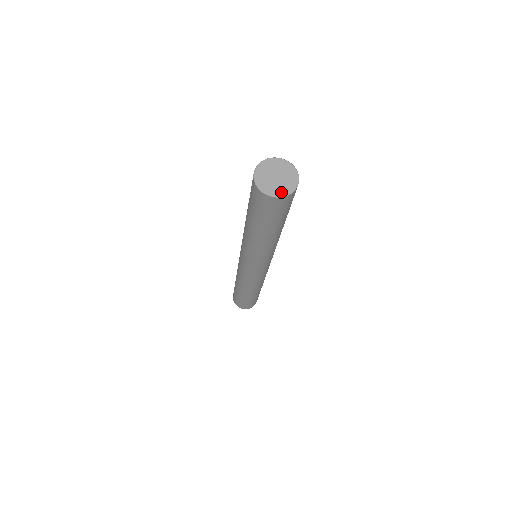
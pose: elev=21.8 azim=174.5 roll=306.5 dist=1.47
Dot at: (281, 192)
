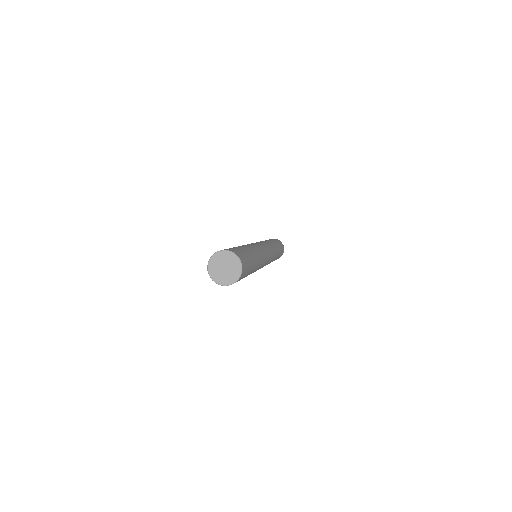
Dot at: (237, 274)
